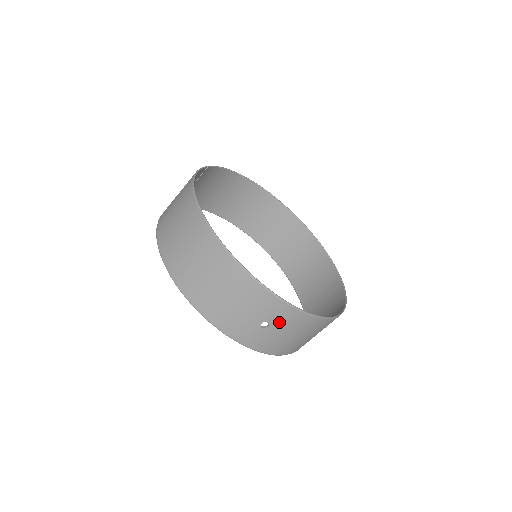
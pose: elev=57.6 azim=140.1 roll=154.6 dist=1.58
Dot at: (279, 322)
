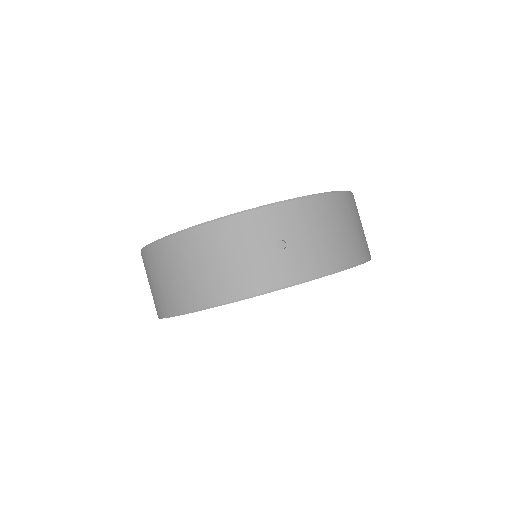
Dot at: (288, 229)
